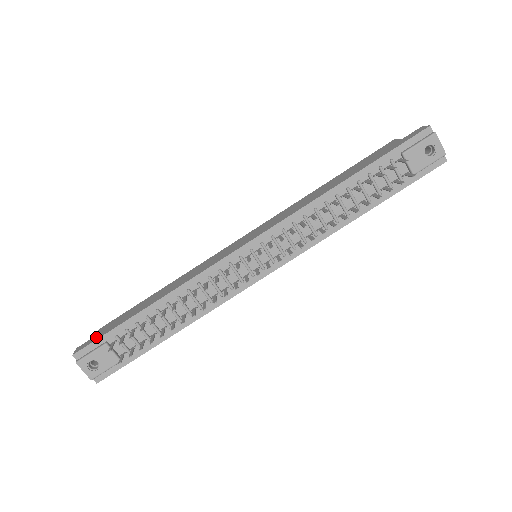
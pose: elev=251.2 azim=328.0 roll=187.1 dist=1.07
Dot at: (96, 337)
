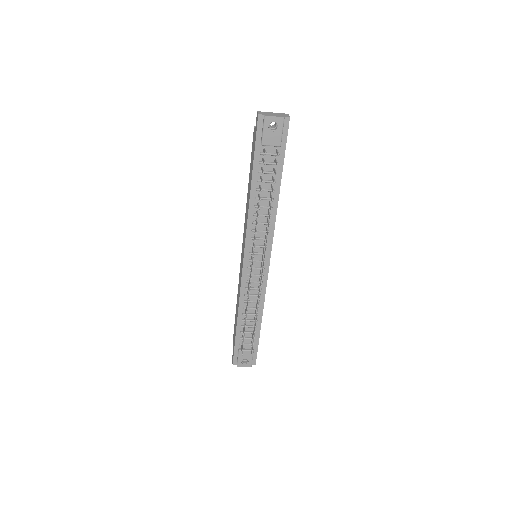
Dot at: (233, 350)
